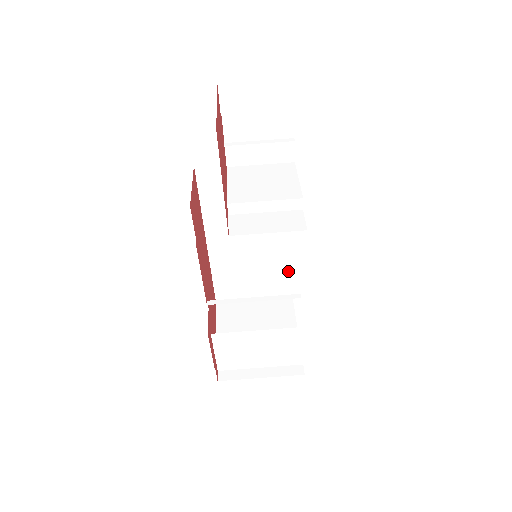
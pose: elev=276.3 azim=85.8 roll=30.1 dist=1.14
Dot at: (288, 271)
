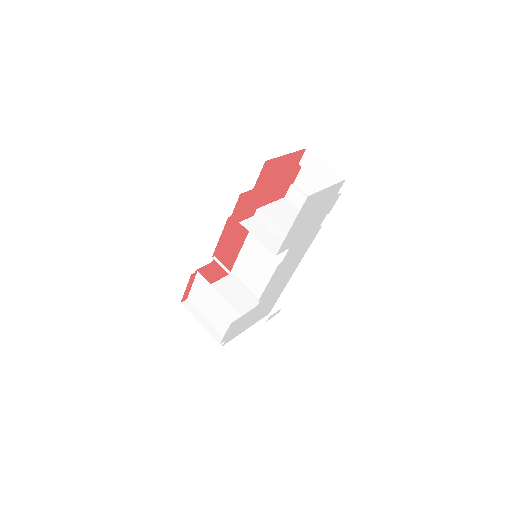
Dot at: occluded
